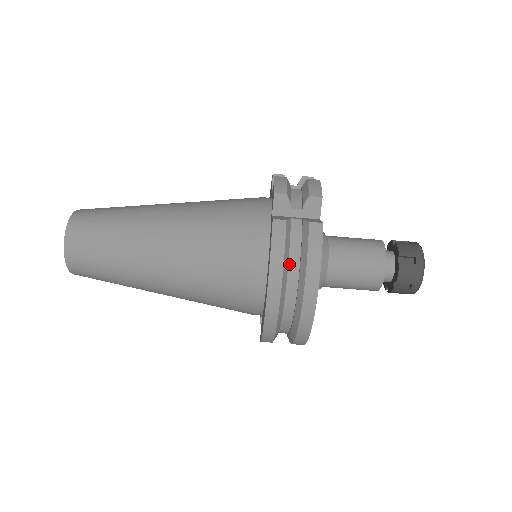
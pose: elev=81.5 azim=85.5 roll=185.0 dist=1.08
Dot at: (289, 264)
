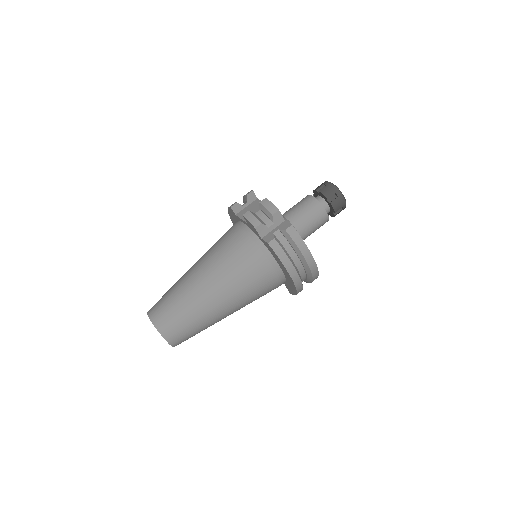
Dot at: (290, 256)
